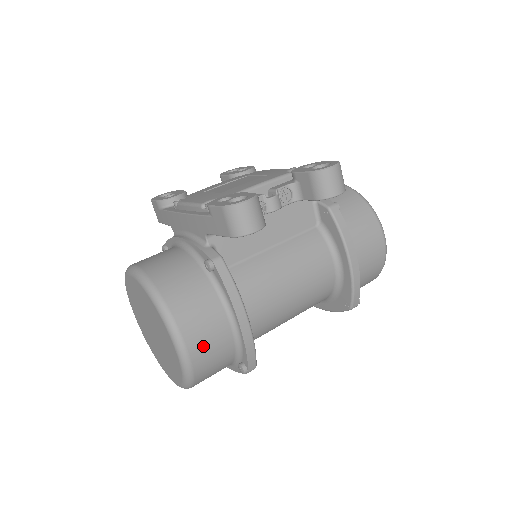
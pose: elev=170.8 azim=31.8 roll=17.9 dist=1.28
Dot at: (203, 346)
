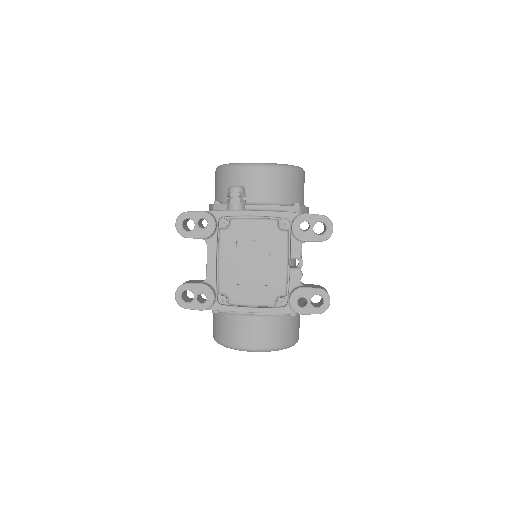
Dot at: occluded
